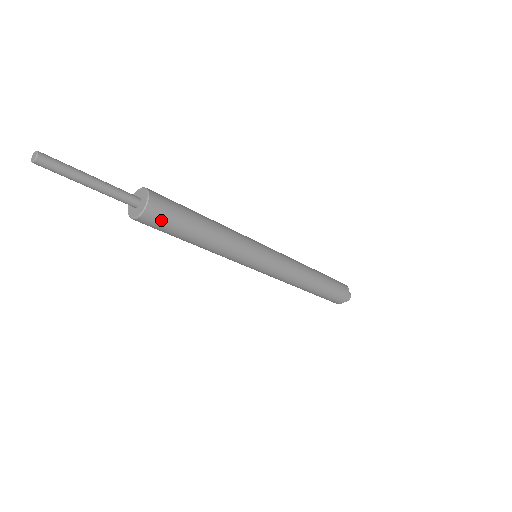
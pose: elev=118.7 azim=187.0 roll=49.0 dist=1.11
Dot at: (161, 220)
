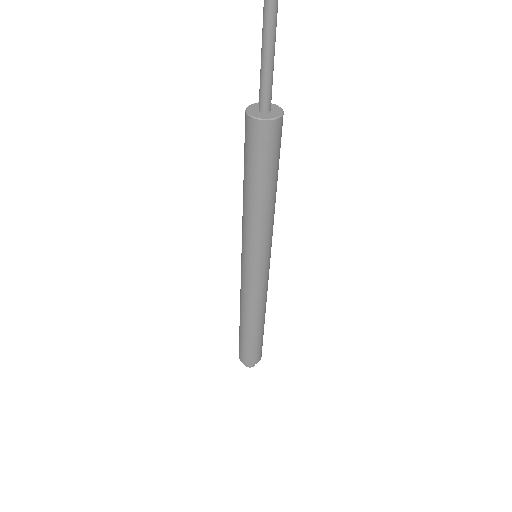
Dot at: (281, 134)
